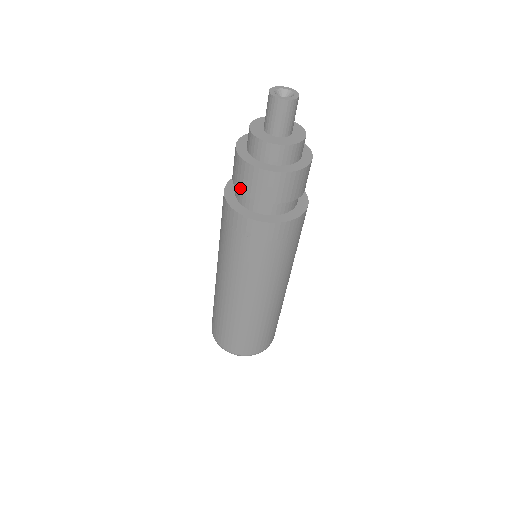
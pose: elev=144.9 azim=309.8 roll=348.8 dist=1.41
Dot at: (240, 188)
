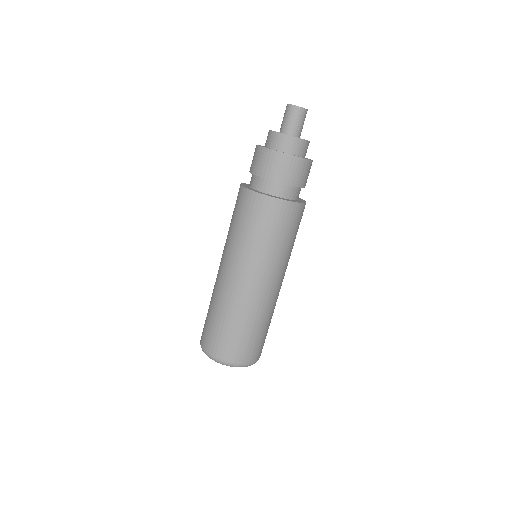
Dot at: (260, 173)
